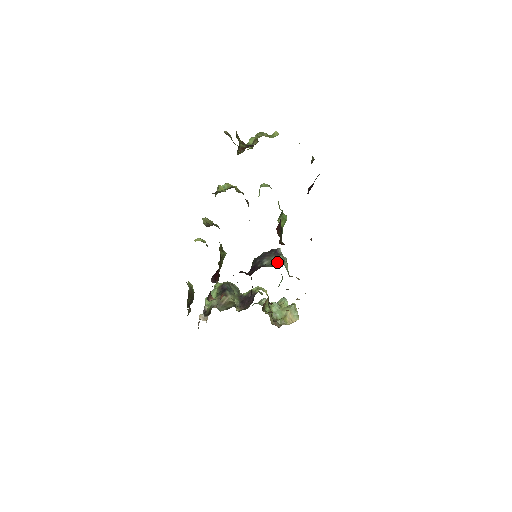
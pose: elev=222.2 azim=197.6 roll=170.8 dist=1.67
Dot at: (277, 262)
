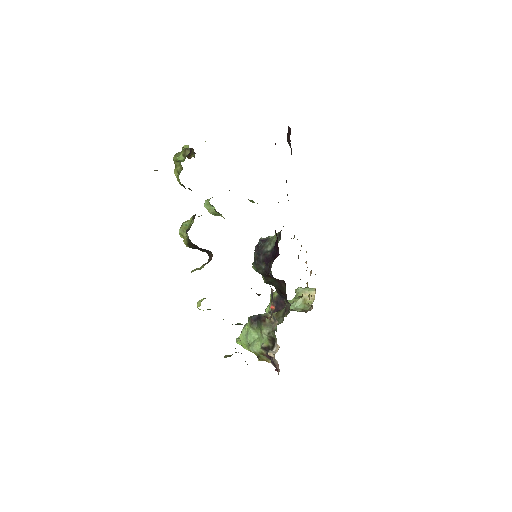
Dot at: (278, 234)
